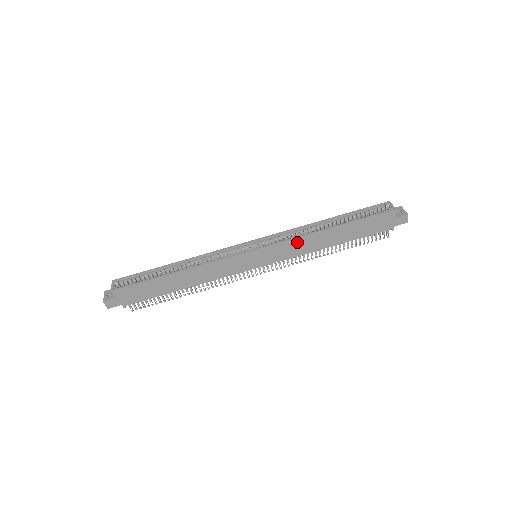
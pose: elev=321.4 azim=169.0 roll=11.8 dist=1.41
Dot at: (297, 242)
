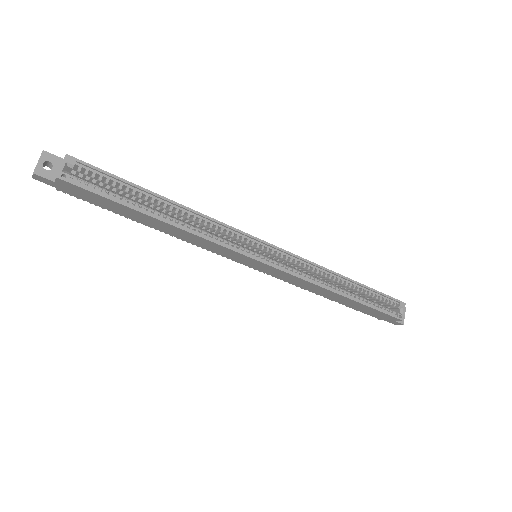
Dot at: (305, 282)
